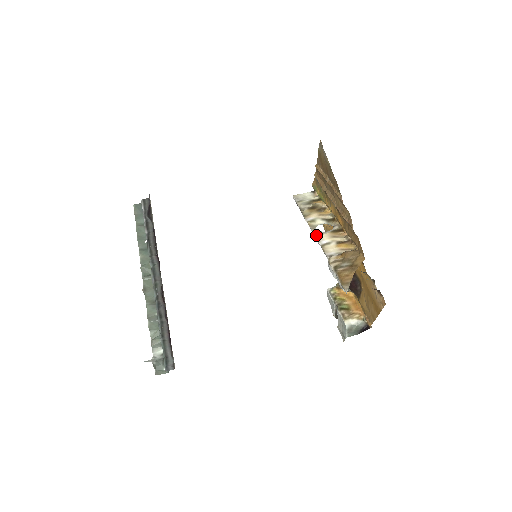
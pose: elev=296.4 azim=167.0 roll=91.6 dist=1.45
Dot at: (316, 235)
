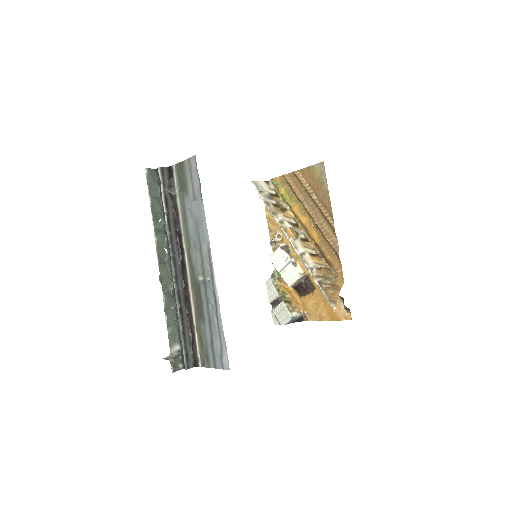
Dot at: (292, 241)
